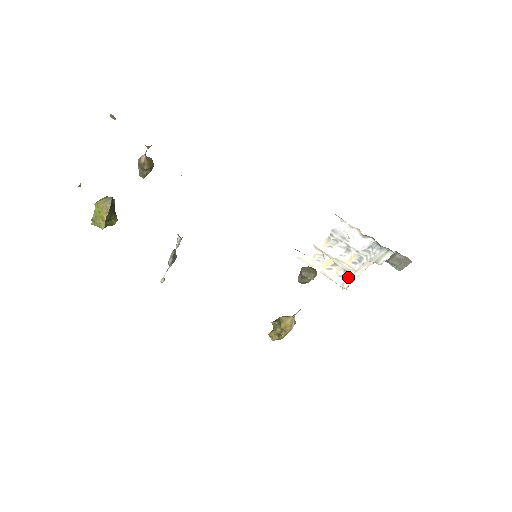
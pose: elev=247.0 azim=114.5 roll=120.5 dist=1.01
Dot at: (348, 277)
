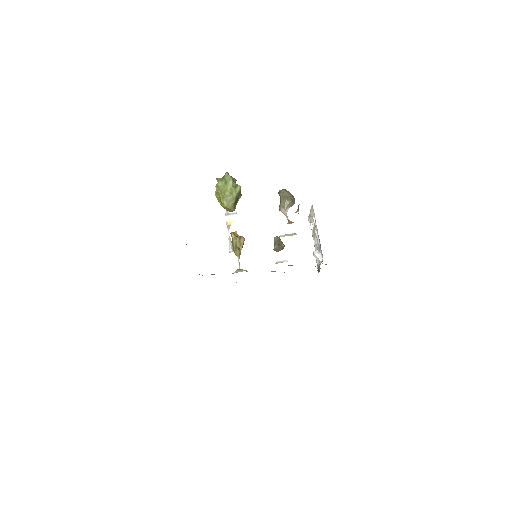
Dot at: (311, 227)
